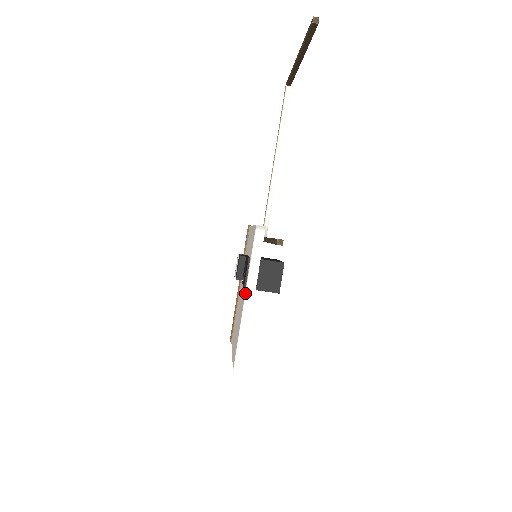
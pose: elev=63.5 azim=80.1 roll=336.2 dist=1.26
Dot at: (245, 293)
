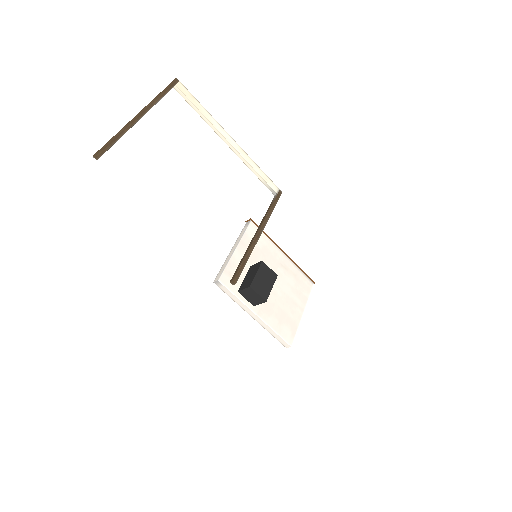
Dot at: (249, 314)
